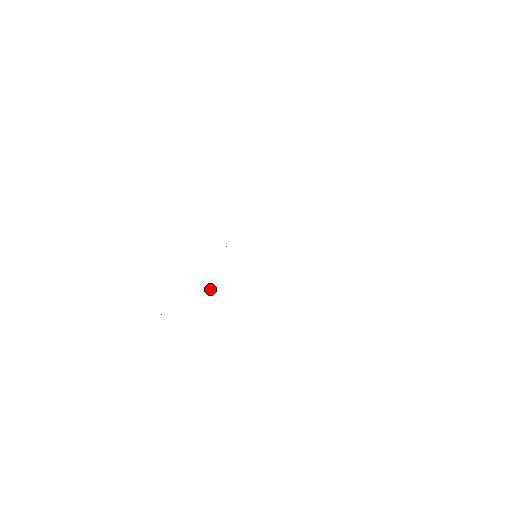
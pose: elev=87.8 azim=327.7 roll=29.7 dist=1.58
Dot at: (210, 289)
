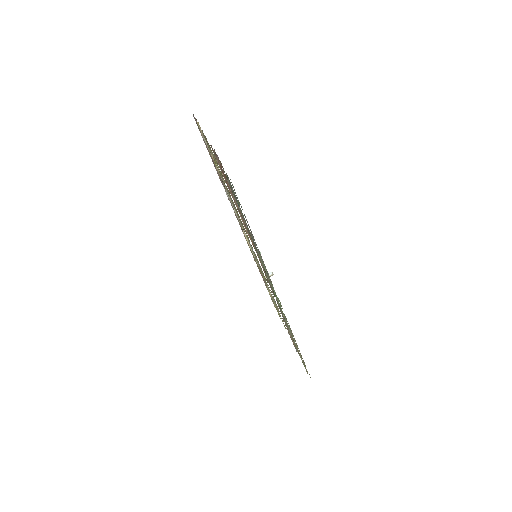
Dot at: occluded
